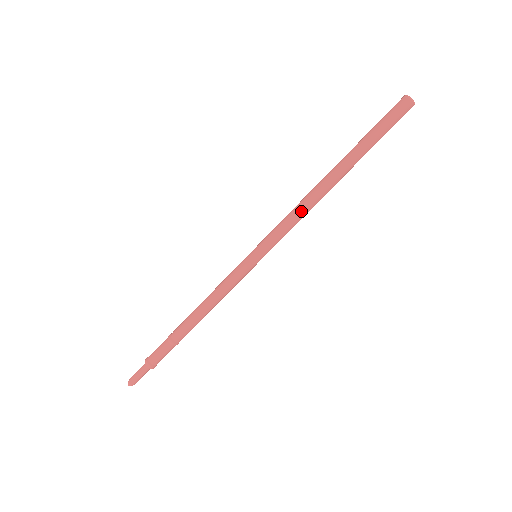
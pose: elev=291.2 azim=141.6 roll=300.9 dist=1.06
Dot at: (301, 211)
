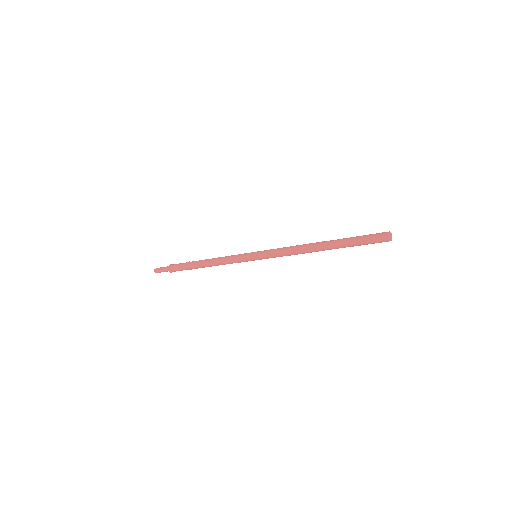
Dot at: (292, 251)
